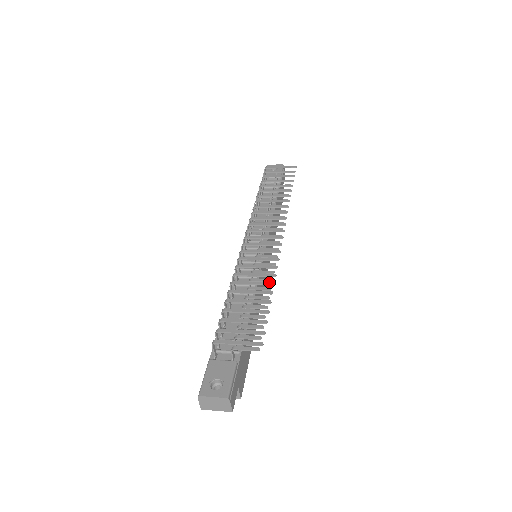
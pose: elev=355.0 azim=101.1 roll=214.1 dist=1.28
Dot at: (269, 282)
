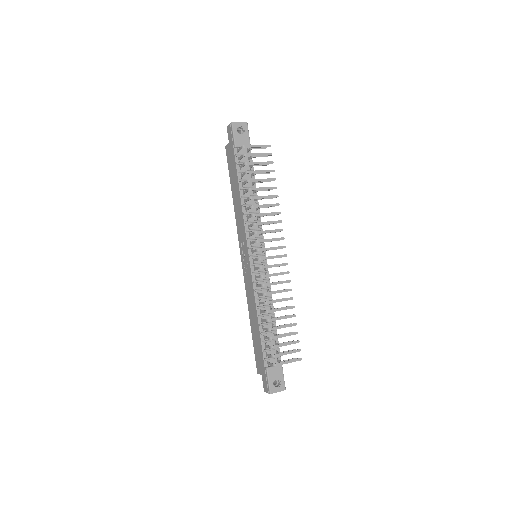
Dot at: (291, 306)
